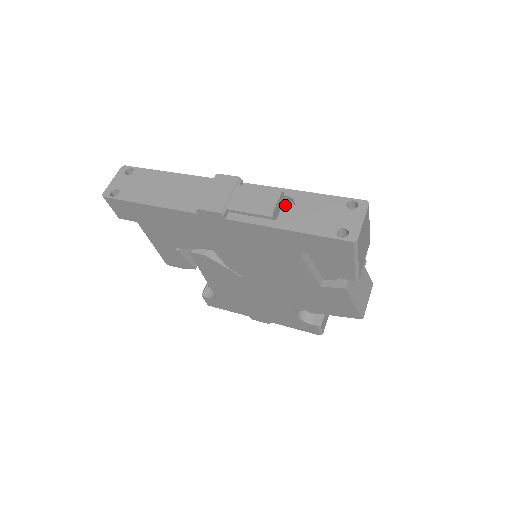
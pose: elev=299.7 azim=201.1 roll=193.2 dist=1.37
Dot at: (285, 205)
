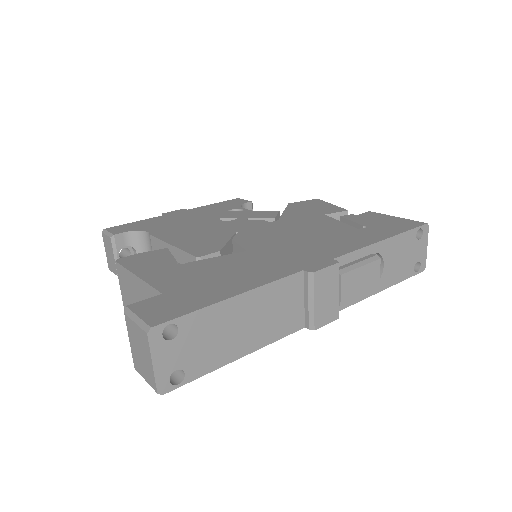
Dot at: occluded
